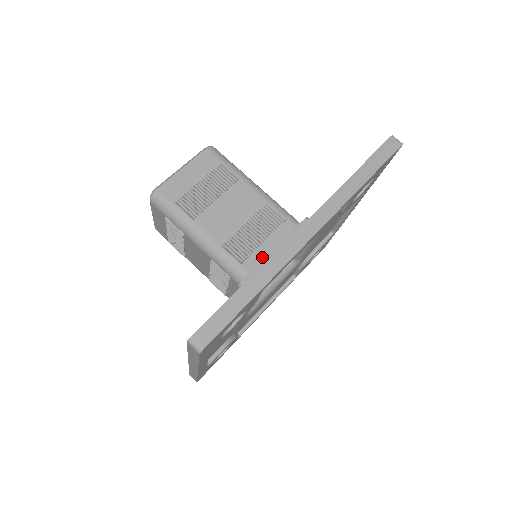
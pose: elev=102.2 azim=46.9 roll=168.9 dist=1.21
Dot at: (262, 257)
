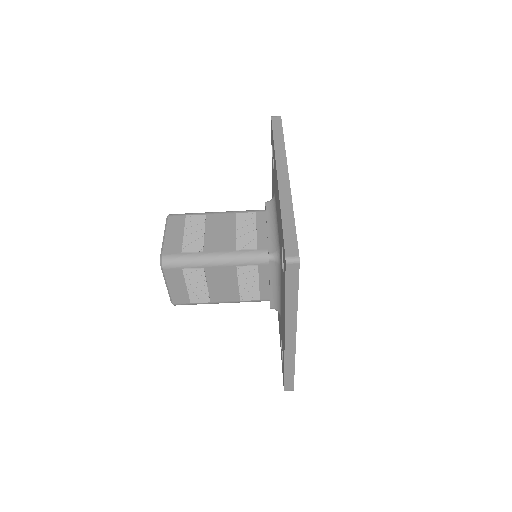
Dot at: (267, 290)
